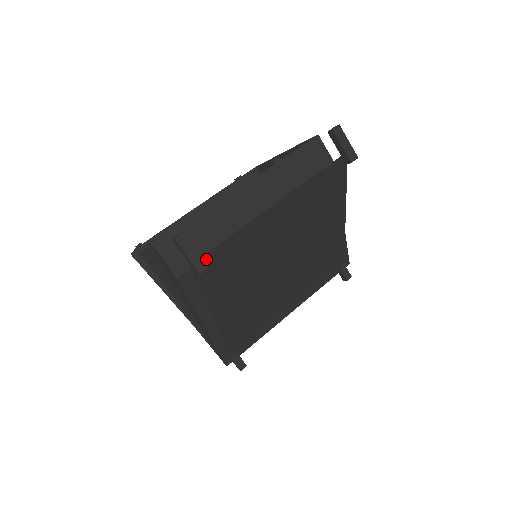
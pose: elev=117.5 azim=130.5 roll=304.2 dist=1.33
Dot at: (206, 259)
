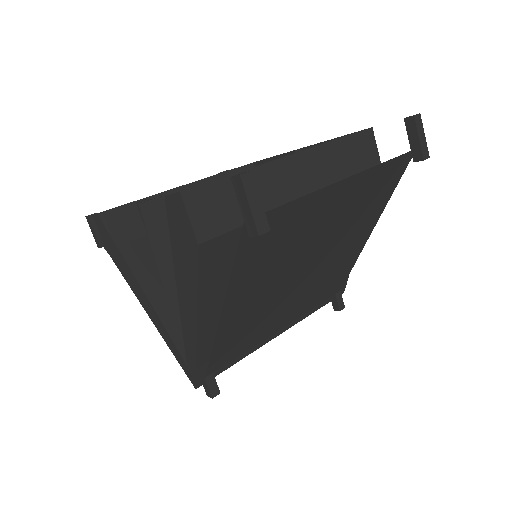
Dot at: occluded
